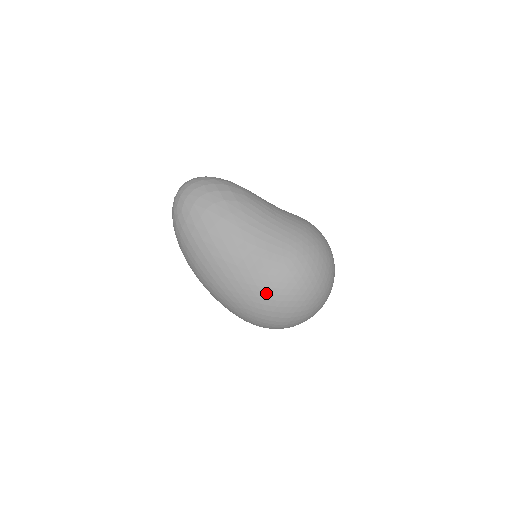
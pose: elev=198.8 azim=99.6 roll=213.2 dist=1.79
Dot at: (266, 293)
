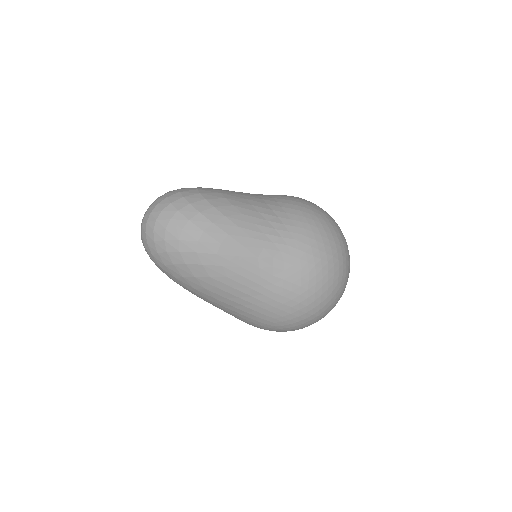
Dot at: occluded
